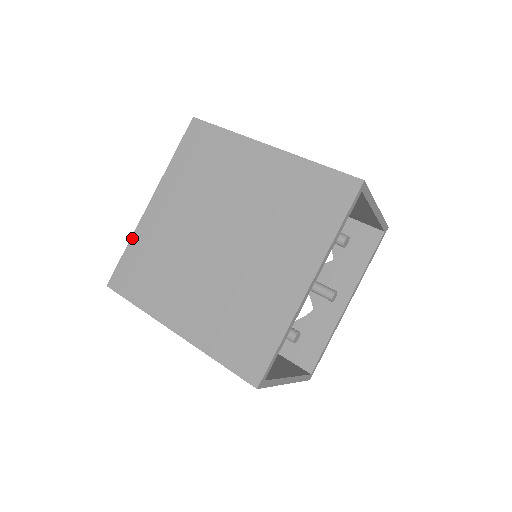
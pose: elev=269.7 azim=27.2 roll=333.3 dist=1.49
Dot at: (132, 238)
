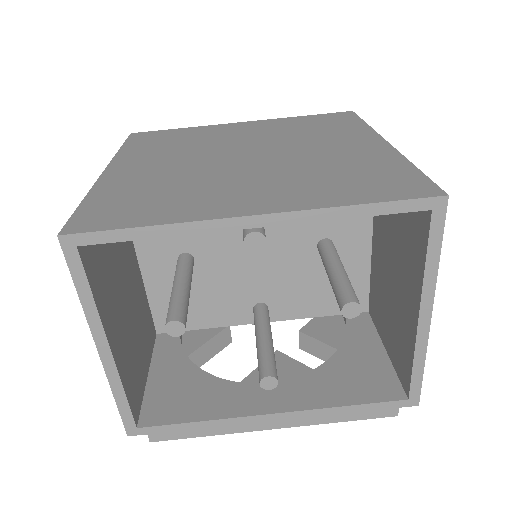
Dot at: (194, 127)
